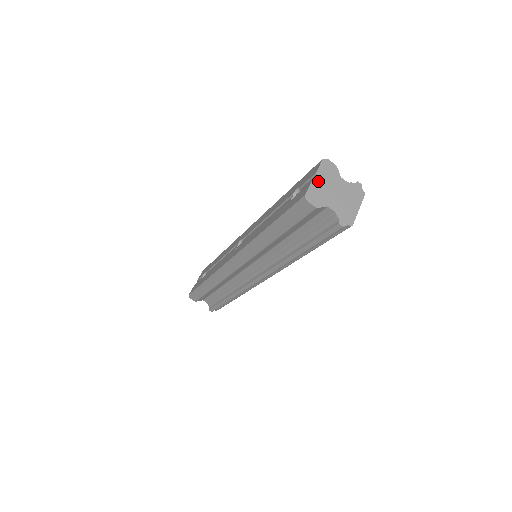
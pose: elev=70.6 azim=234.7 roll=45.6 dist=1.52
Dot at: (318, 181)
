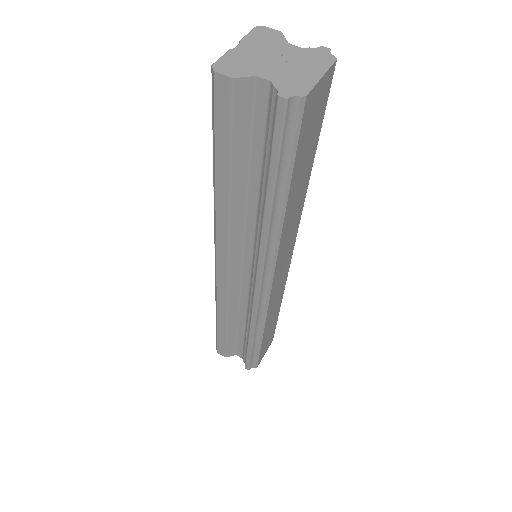
Dot at: (242, 49)
